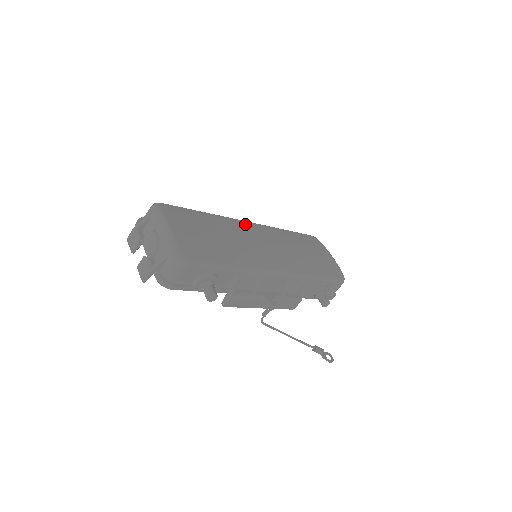
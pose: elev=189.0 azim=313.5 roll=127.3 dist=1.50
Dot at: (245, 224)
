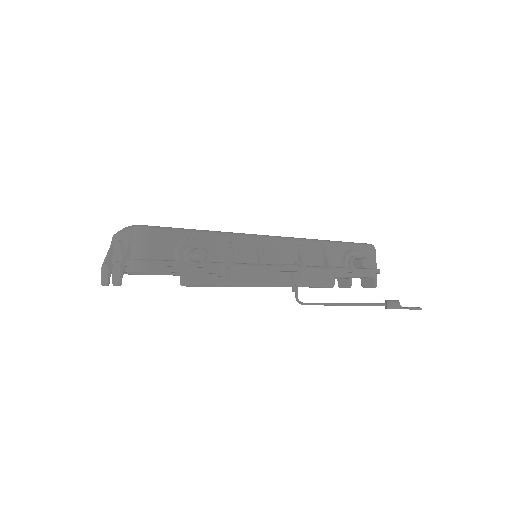
Dot at: occluded
